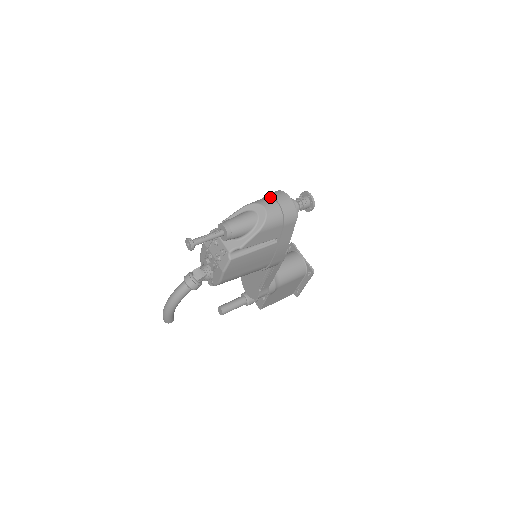
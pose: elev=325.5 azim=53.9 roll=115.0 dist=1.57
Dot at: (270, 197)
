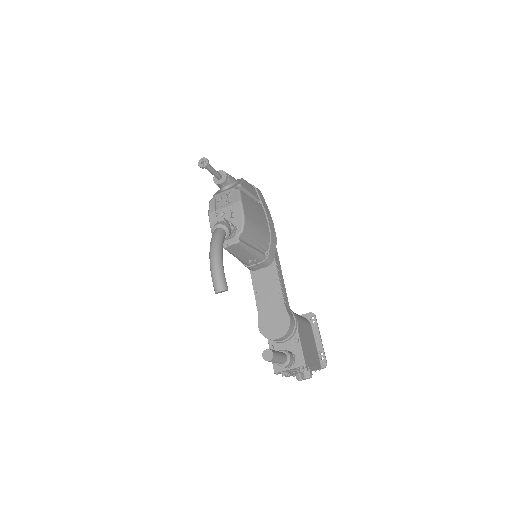
Dot at: occluded
